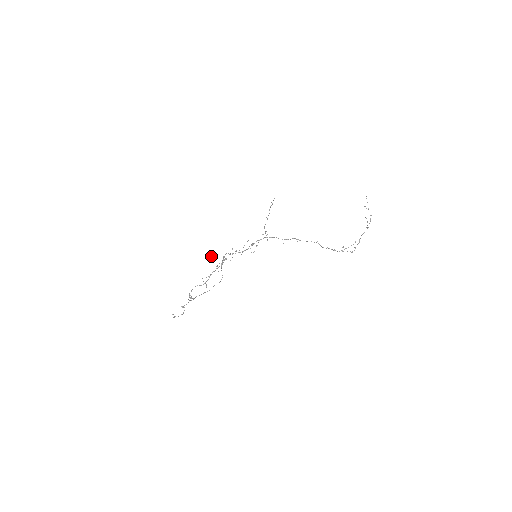
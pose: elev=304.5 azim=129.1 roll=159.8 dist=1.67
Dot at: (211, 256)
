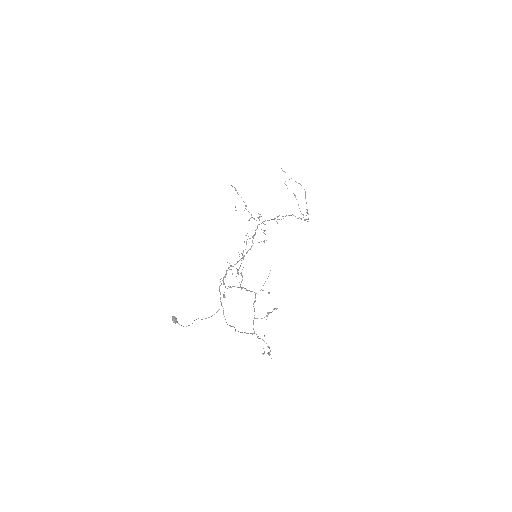
Dot at: (174, 316)
